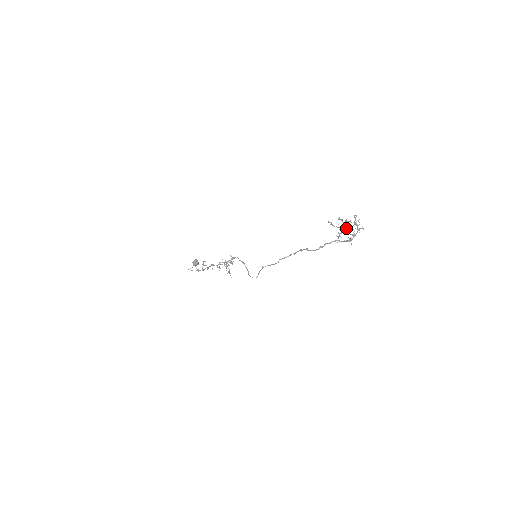
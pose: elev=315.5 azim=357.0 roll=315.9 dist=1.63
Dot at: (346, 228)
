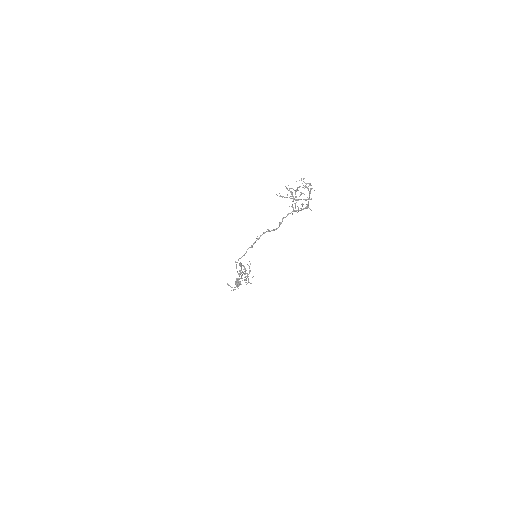
Dot at: (292, 195)
